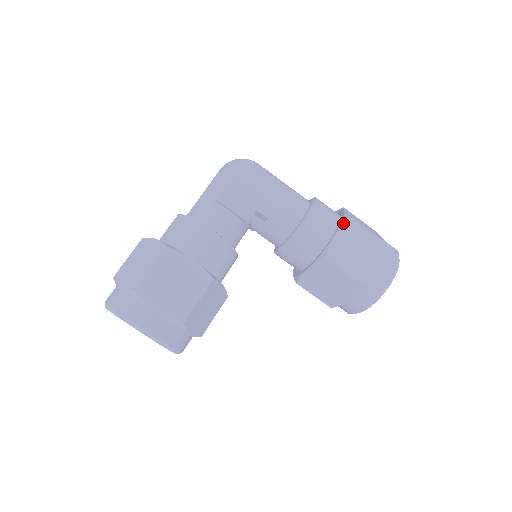
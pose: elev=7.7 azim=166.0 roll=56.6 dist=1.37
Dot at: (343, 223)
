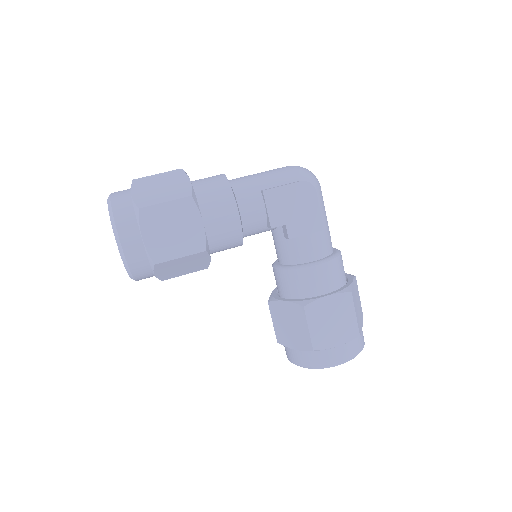
Dot at: (342, 292)
